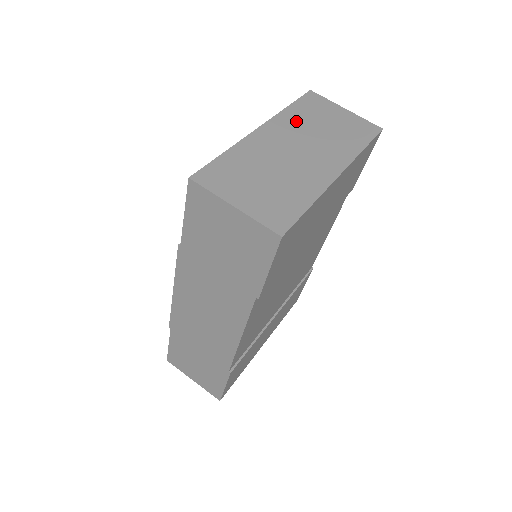
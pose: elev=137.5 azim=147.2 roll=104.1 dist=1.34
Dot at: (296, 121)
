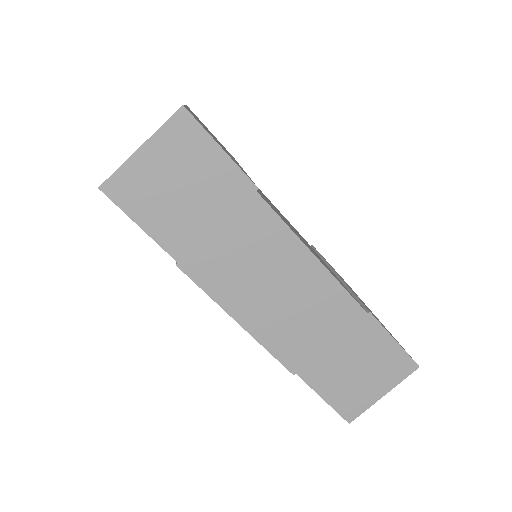
Dot at: occluded
